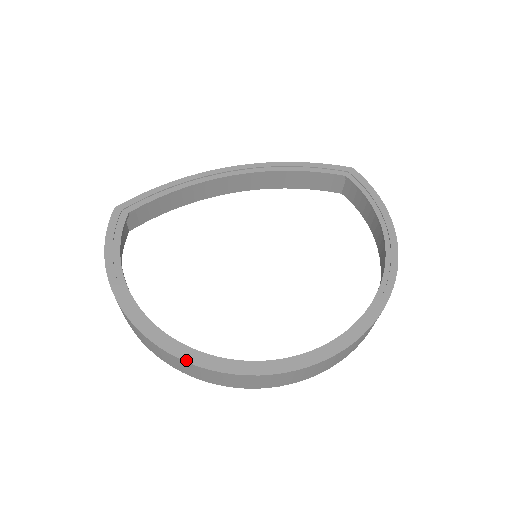
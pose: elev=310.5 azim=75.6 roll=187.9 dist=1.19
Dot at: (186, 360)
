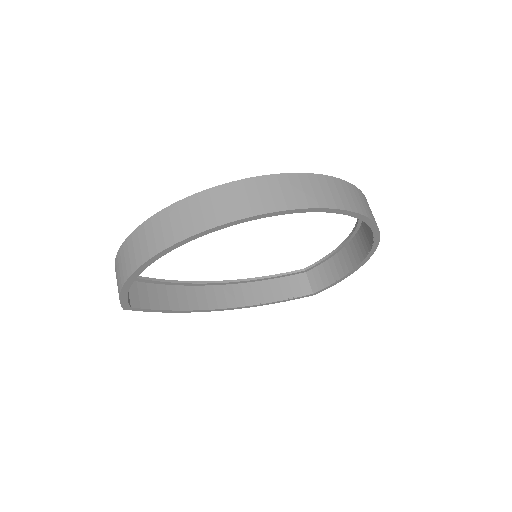
Dot at: (217, 187)
